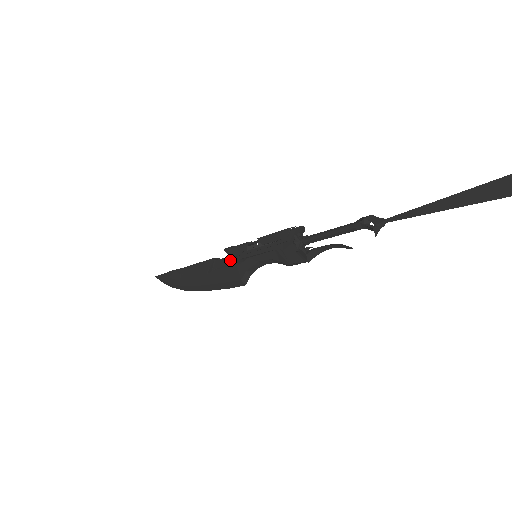
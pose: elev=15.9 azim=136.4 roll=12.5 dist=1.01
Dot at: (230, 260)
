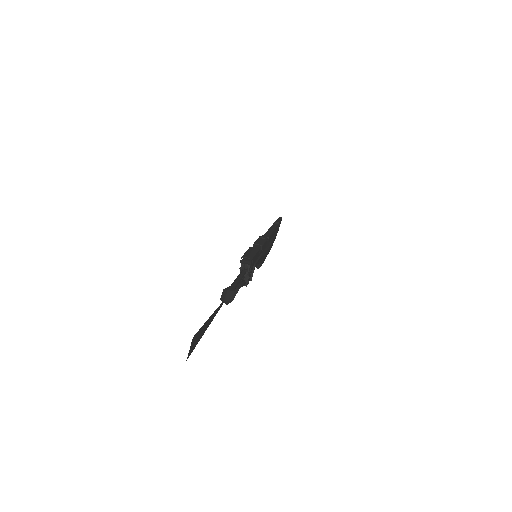
Dot at: occluded
